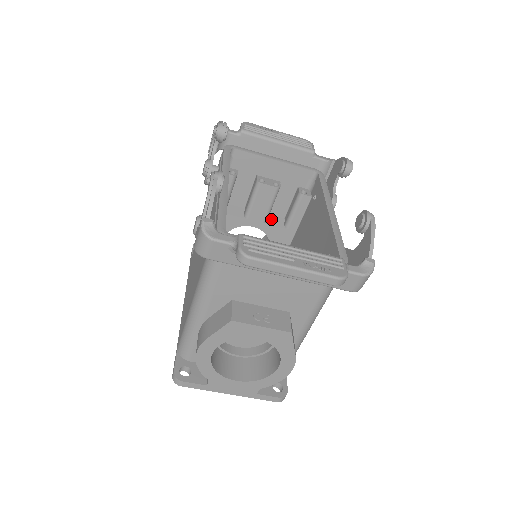
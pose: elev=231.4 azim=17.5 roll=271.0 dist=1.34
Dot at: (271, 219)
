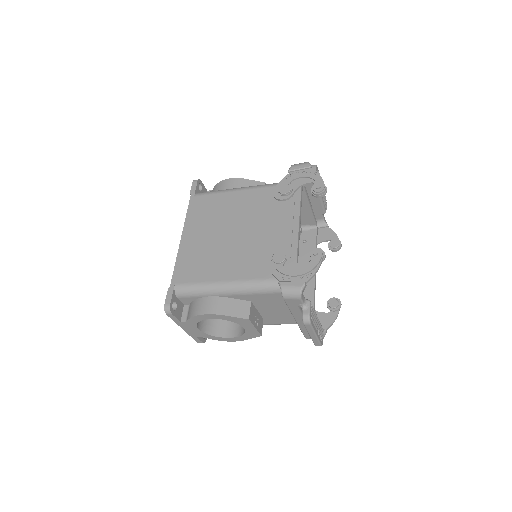
Dot at: occluded
